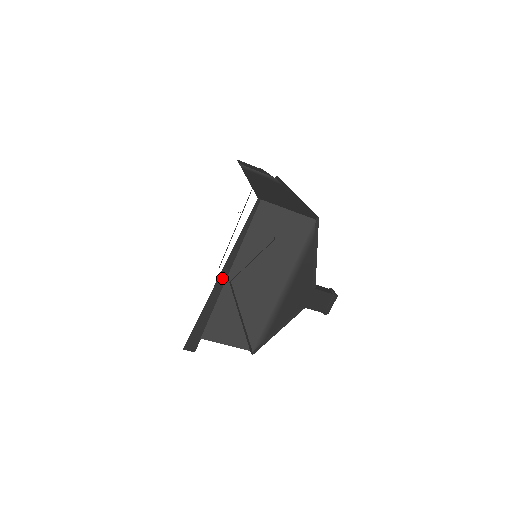
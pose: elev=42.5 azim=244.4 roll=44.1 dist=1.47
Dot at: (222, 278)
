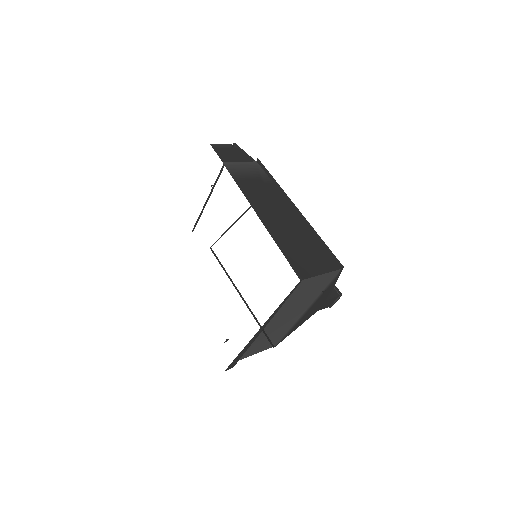
Dot at: (261, 329)
